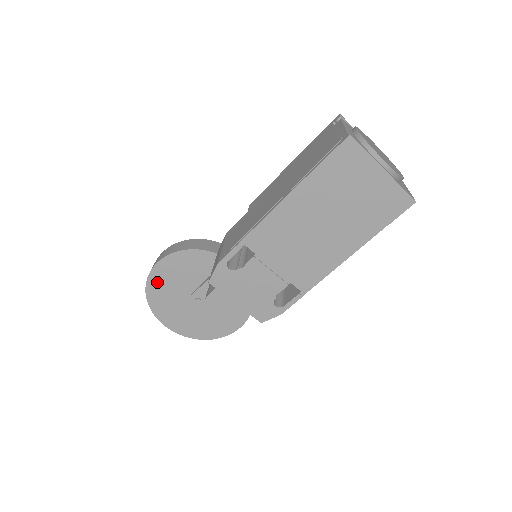
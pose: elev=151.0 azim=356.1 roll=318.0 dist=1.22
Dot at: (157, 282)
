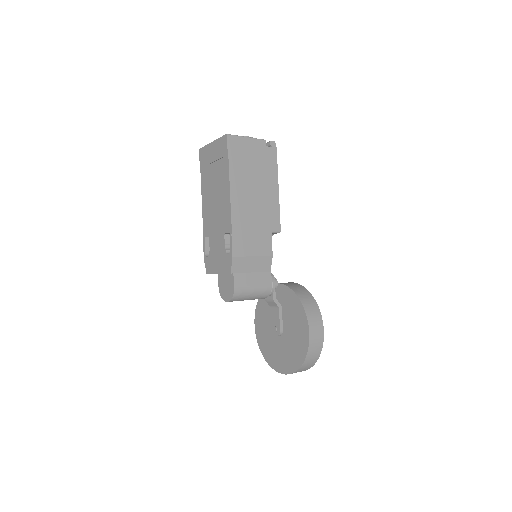
Dot at: (261, 338)
